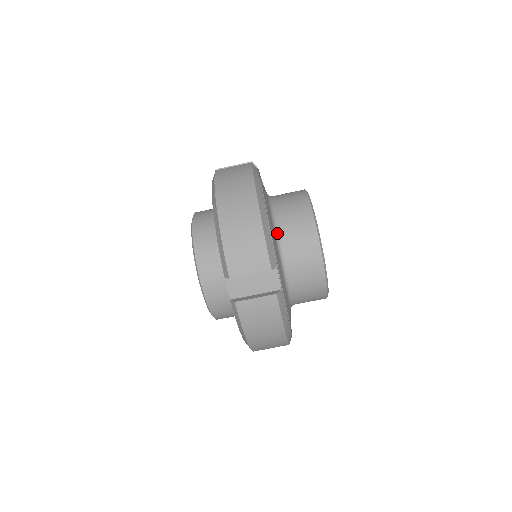
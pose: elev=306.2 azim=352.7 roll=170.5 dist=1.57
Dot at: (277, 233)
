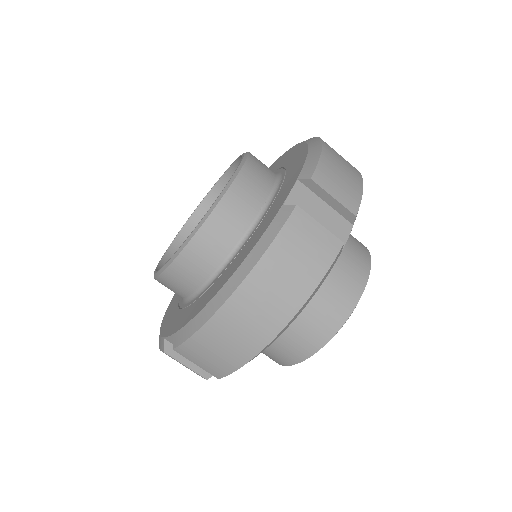
Dot at: occluded
